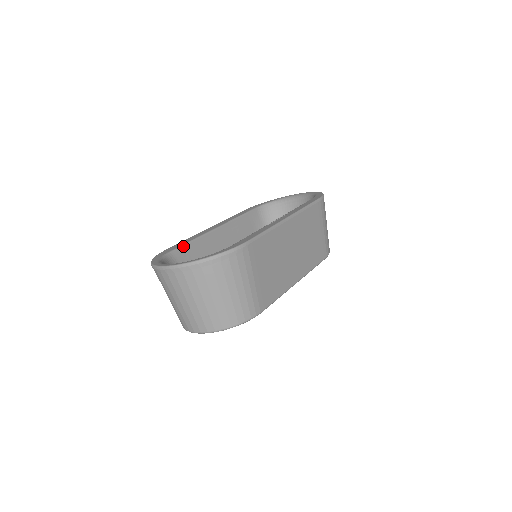
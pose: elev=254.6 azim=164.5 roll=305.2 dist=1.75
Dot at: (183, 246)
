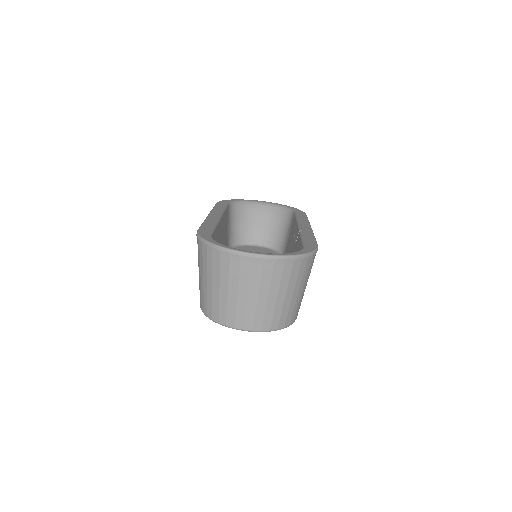
Dot at: (214, 230)
